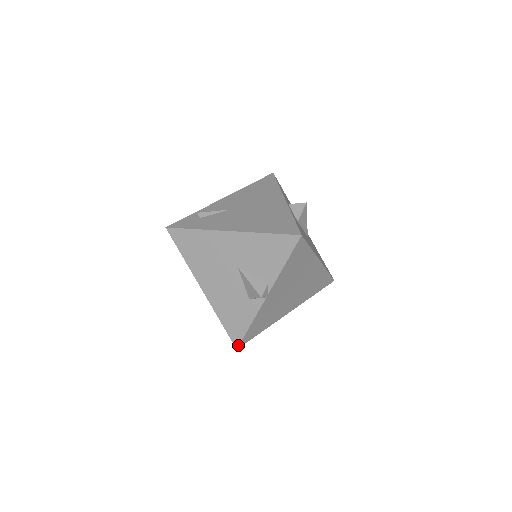
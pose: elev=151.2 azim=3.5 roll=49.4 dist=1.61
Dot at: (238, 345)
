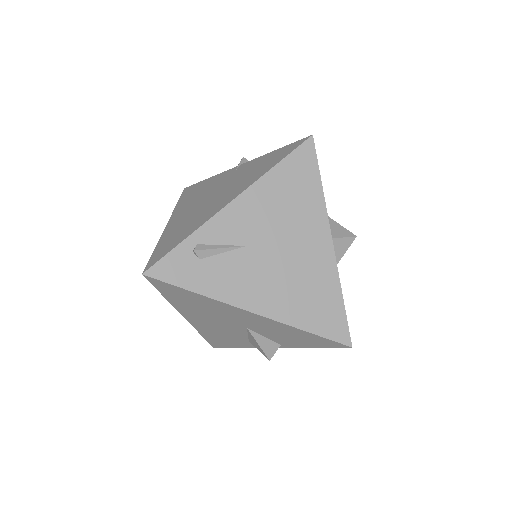
Dot at: (216, 347)
